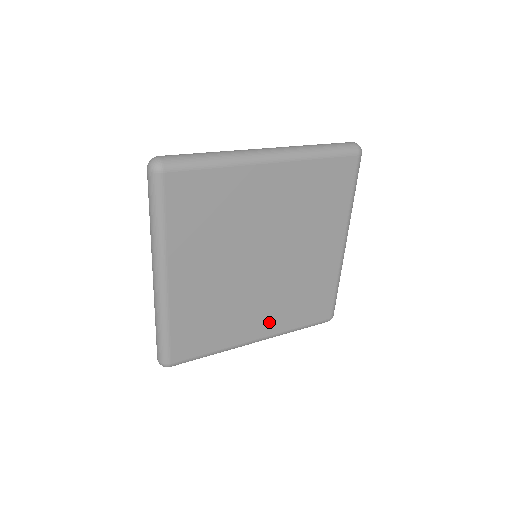
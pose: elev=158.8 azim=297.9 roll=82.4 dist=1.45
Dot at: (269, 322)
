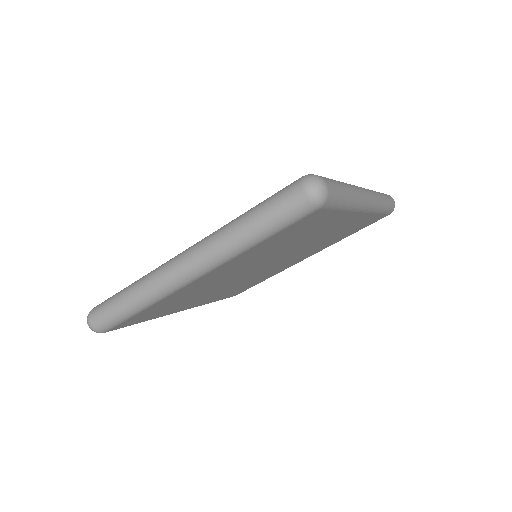
Dot at: (205, 300)
